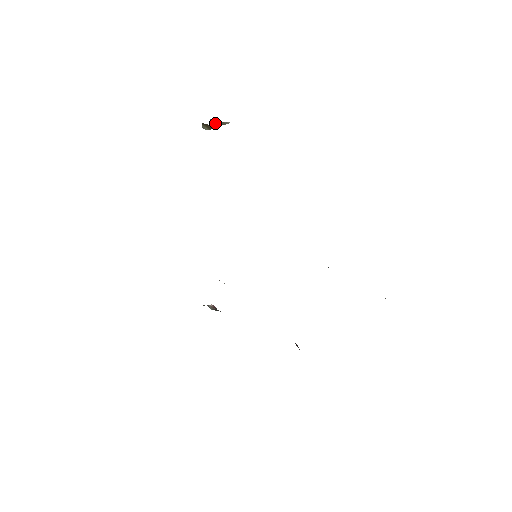
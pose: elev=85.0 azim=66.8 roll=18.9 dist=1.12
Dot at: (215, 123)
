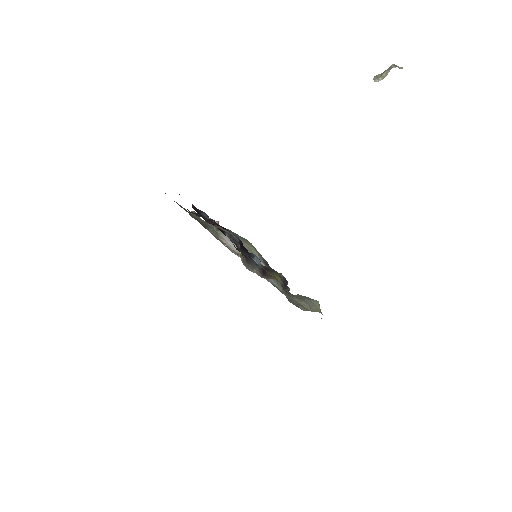
Dot at: occluded
